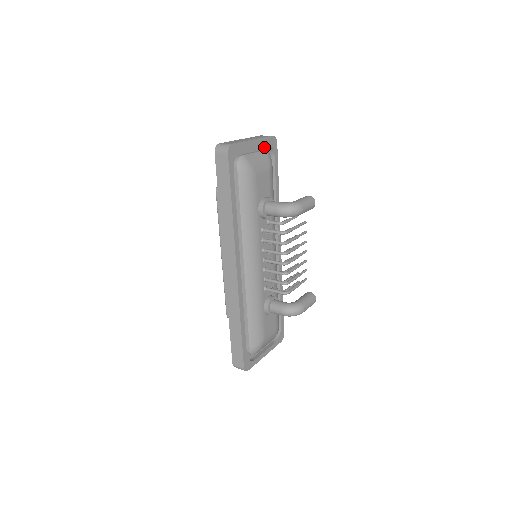
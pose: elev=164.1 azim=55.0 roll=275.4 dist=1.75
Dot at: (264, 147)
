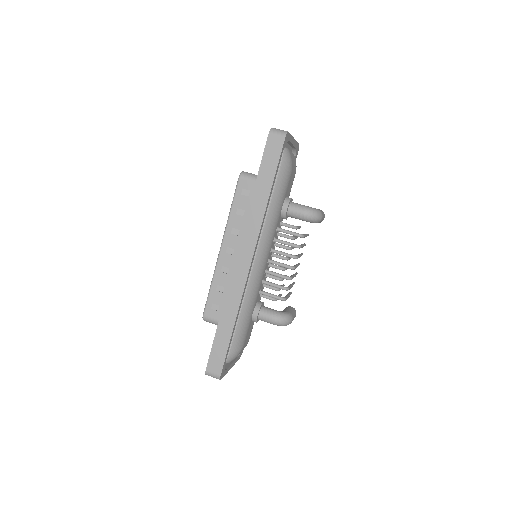
Dot at: (291, 151)
